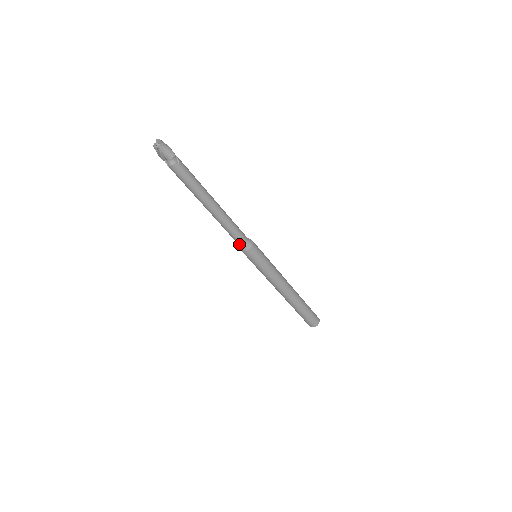
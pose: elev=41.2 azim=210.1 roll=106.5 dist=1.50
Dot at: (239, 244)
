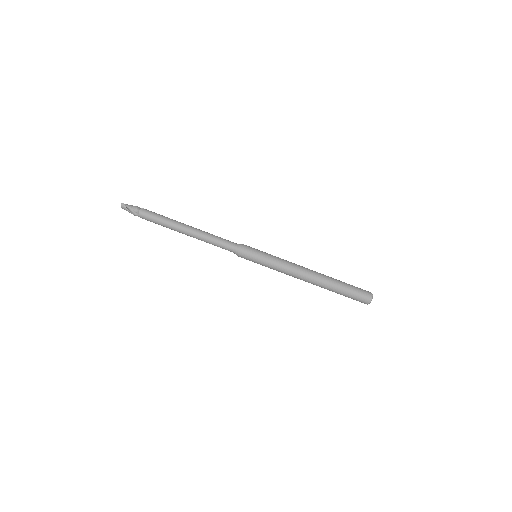
Dot at: (233, 248)
